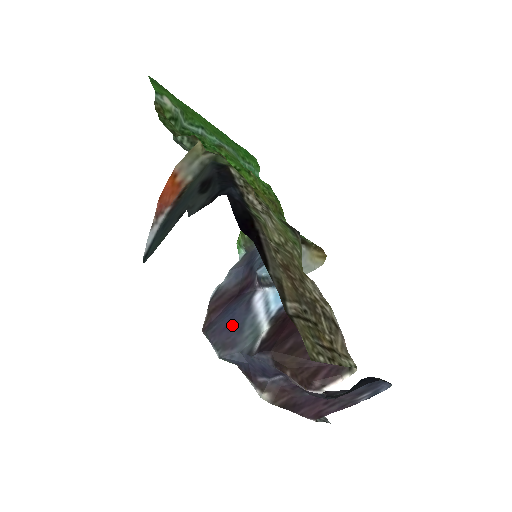
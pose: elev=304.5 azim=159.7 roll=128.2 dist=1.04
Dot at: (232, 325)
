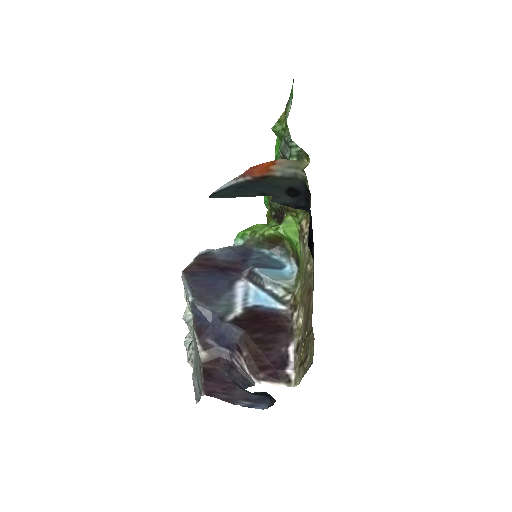
Dot at: (213, 288)
